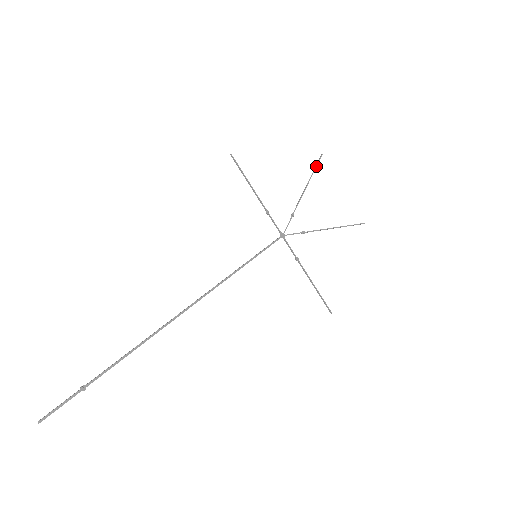
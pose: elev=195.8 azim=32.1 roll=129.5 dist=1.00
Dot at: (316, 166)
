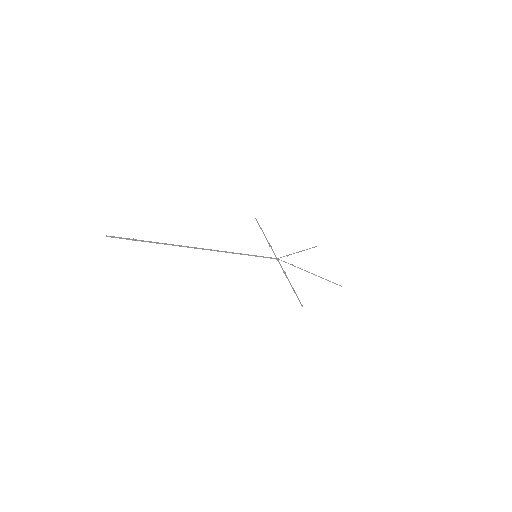
Dot at: occluded
